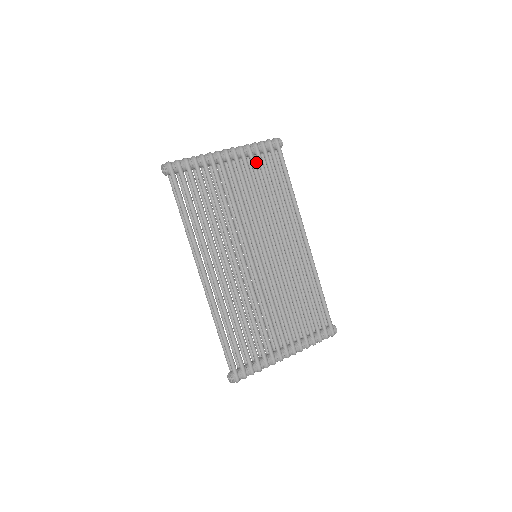
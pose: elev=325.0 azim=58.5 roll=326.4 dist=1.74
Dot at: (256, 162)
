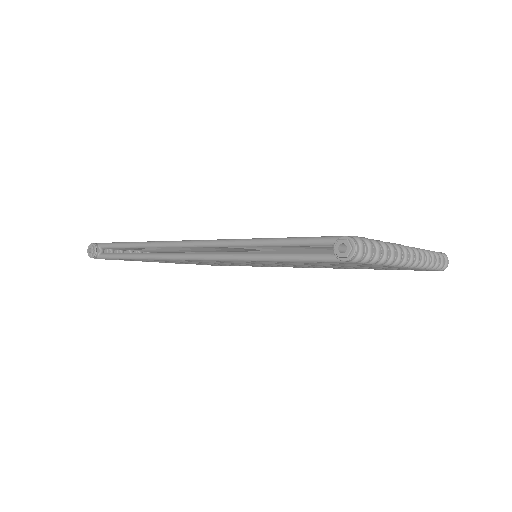
Dot at: occluded
